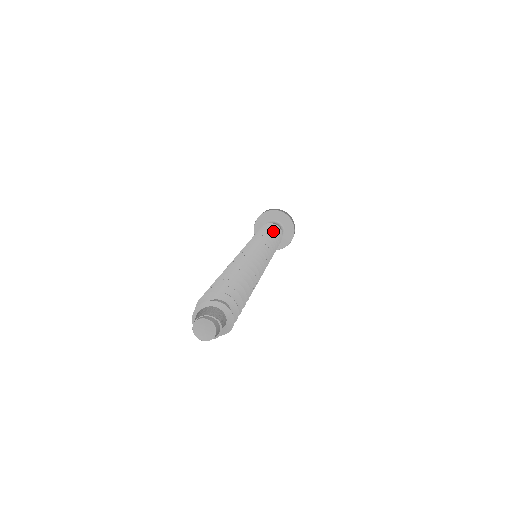
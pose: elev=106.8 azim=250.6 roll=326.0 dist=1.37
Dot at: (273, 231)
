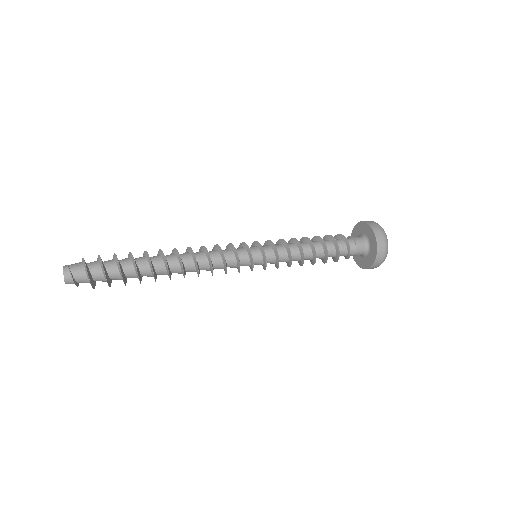
Dot at: (320, 239)
